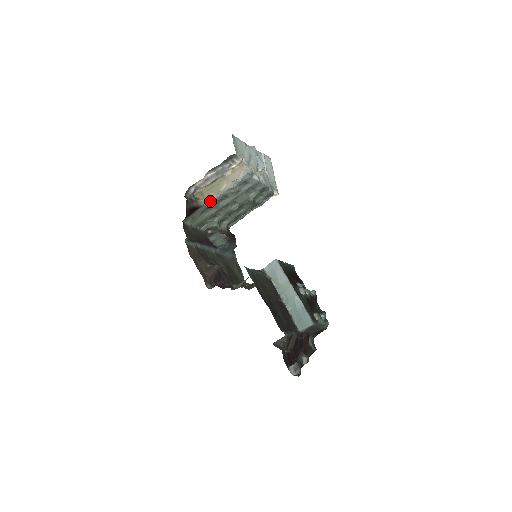
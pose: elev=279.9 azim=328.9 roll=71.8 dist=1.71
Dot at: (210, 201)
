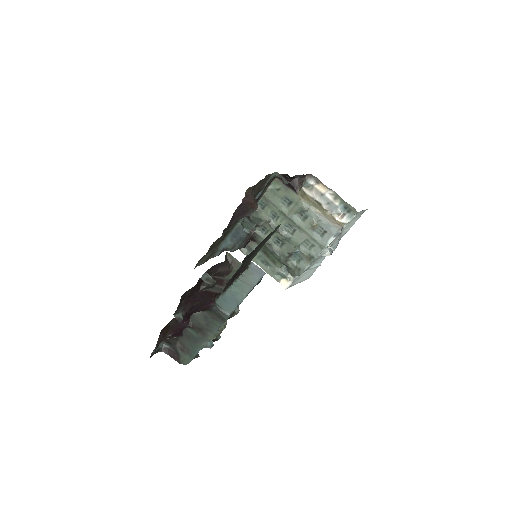
Dot at: (303, 201)
